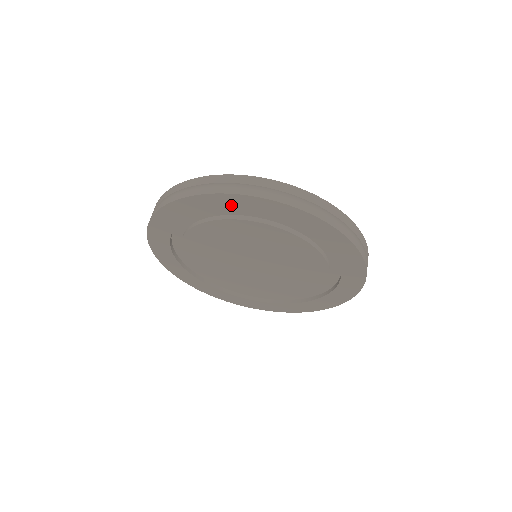
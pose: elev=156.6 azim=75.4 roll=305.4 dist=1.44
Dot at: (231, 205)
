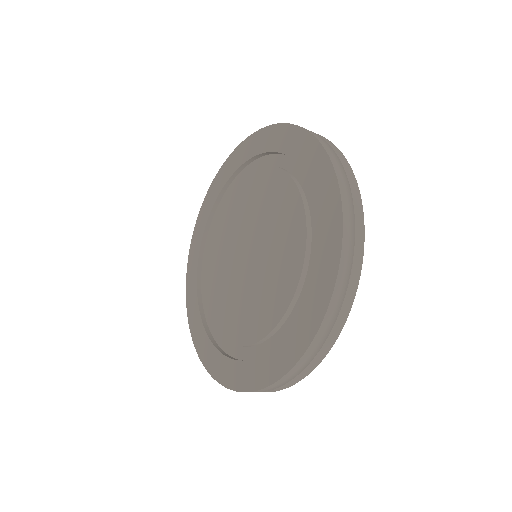
Dot at: (235, 164)
